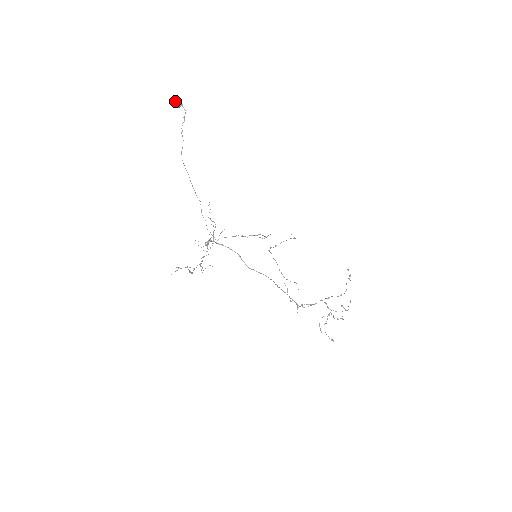
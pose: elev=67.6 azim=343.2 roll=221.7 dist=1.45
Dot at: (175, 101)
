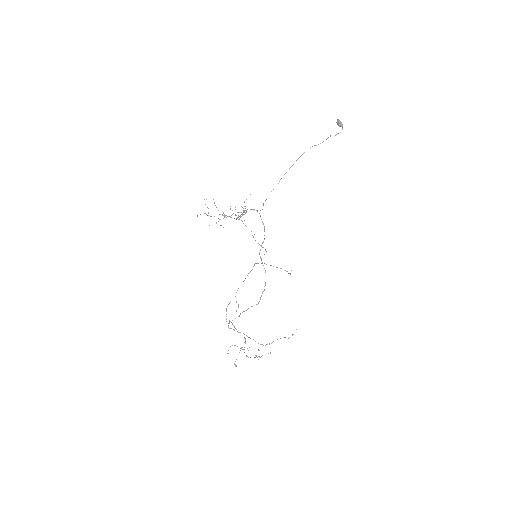
Dot at: occluded
